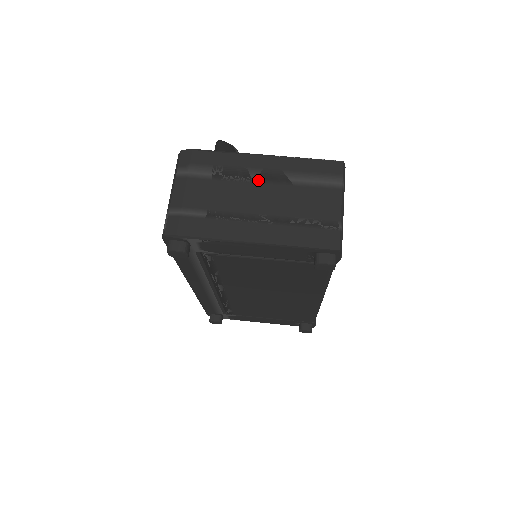
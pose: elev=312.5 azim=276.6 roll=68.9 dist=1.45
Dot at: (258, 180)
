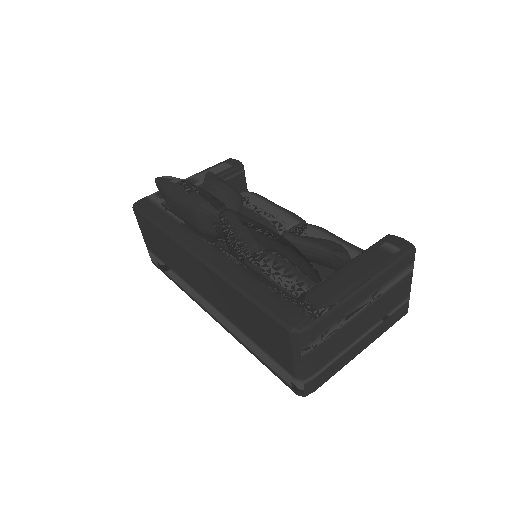
Dot at: (363, 310)
